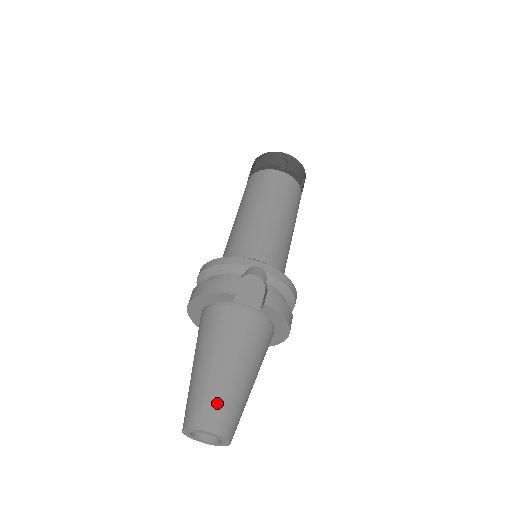
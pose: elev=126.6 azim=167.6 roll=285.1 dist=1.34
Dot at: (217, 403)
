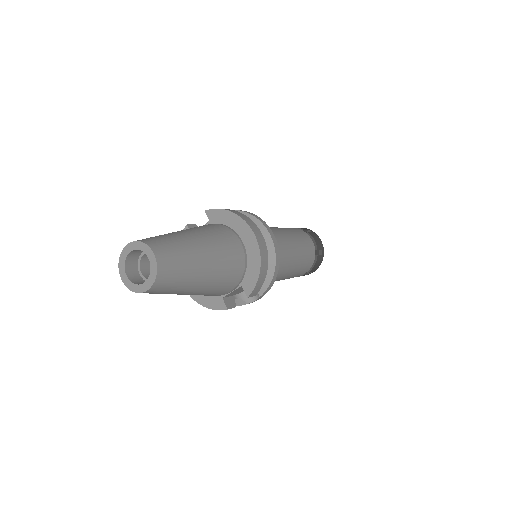
Dot at: occluded
